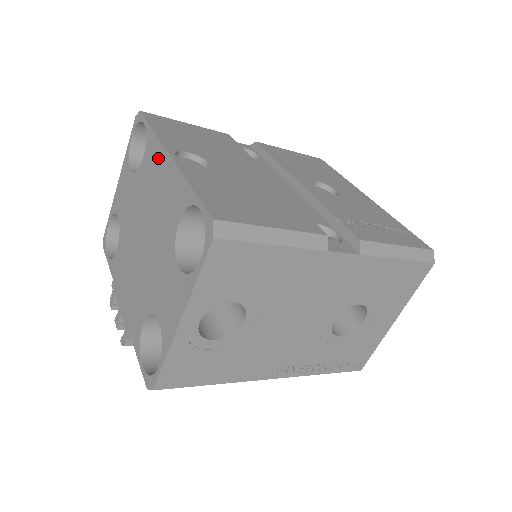
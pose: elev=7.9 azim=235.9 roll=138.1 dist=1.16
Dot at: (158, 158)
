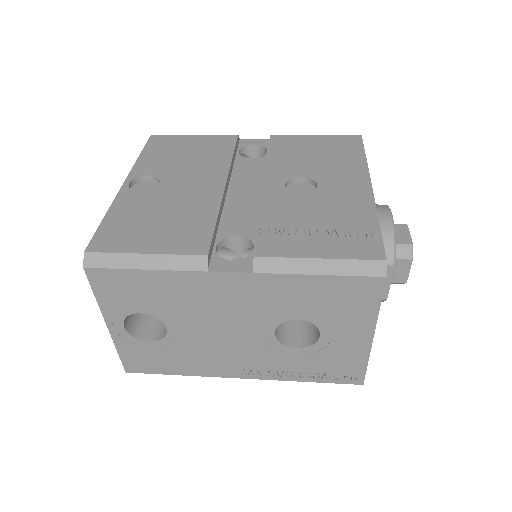
Dot at: occluded
